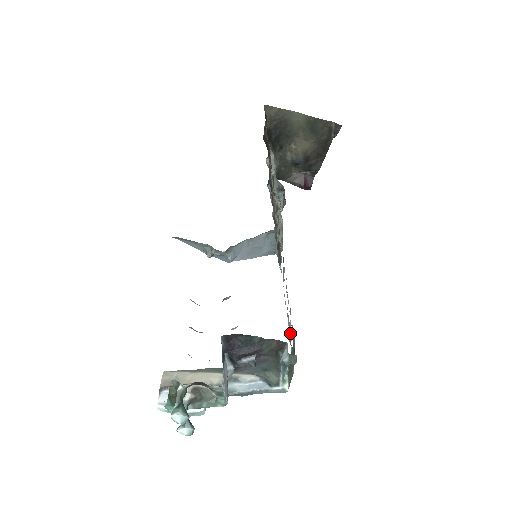
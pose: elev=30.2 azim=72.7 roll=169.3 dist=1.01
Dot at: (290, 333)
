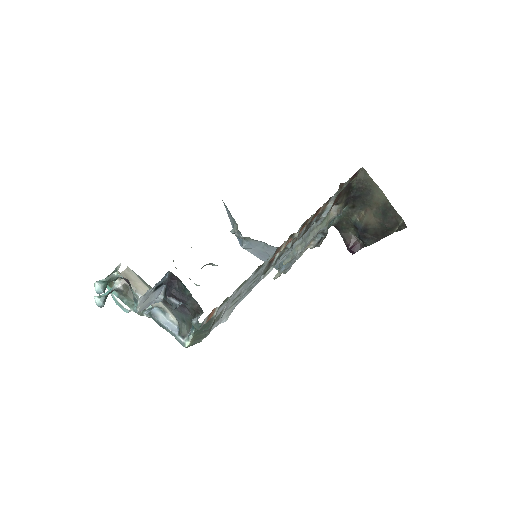
Dot at: (221, 316)
